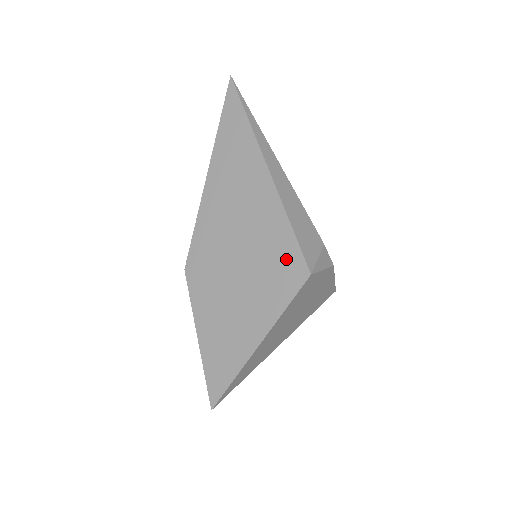
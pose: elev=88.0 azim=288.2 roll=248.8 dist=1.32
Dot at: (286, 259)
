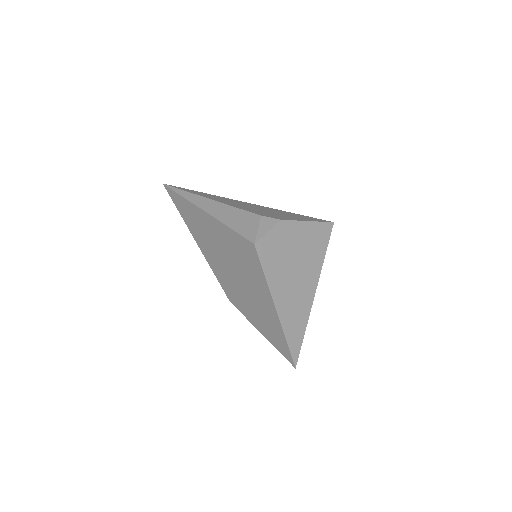
Dot at: (243, 248)
